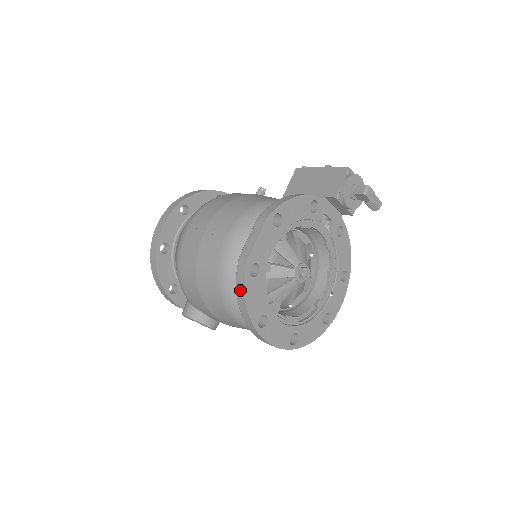
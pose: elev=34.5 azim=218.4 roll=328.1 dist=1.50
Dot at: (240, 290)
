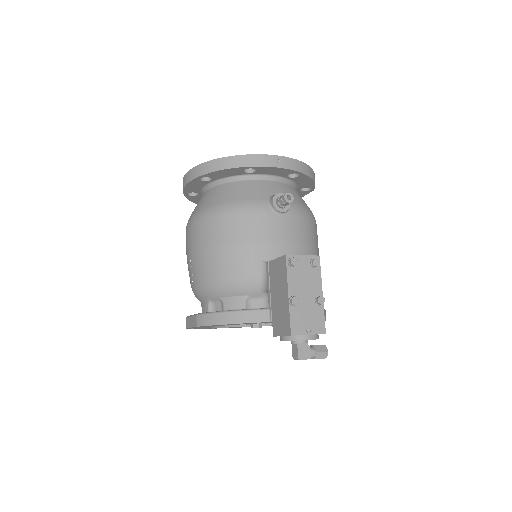
Dot at: occluded
